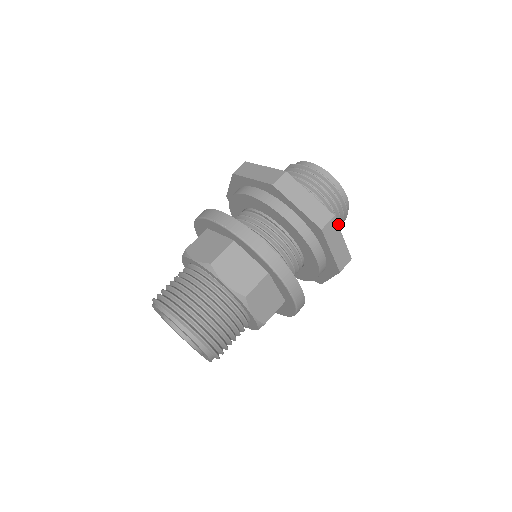
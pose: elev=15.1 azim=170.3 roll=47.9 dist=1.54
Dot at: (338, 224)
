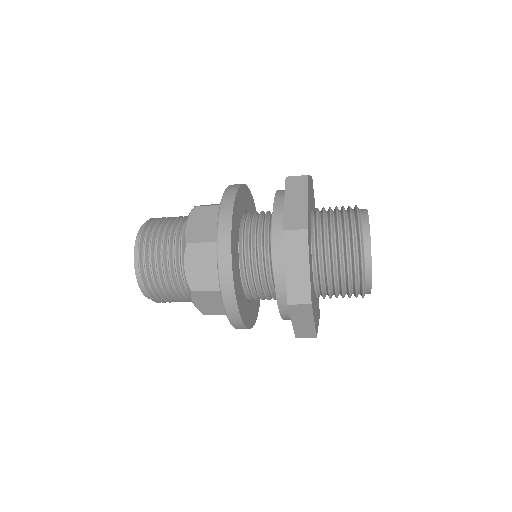
Dot at: (347, 282)
